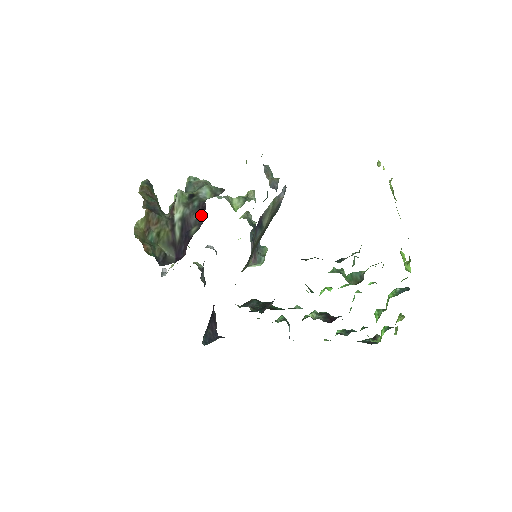
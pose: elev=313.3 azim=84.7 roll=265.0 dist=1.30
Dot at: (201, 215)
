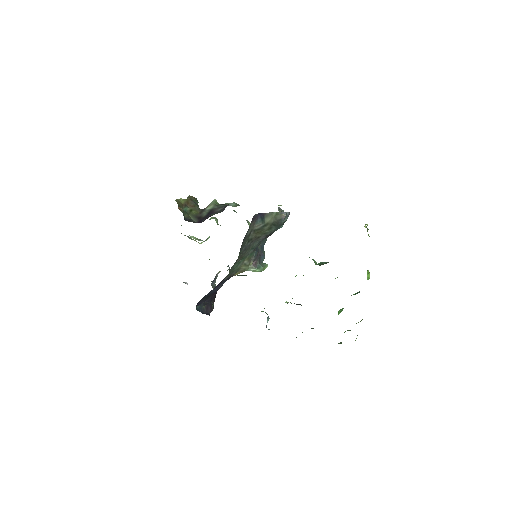
Dot at: (224, 208)
